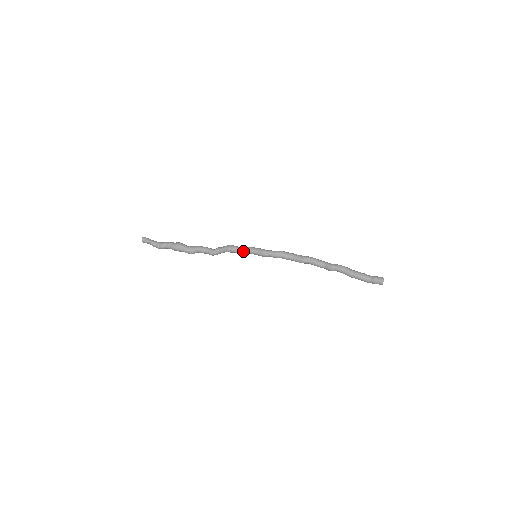
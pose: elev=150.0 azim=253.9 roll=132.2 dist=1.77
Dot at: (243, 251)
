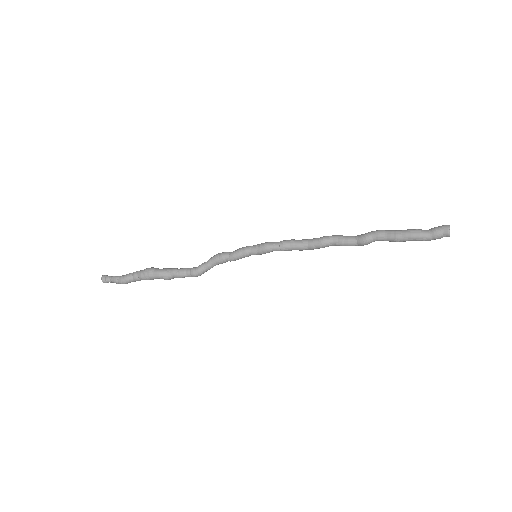
Dot at: (237, 252)
